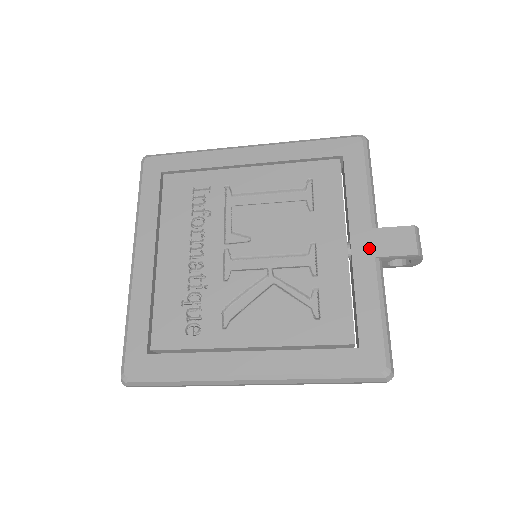
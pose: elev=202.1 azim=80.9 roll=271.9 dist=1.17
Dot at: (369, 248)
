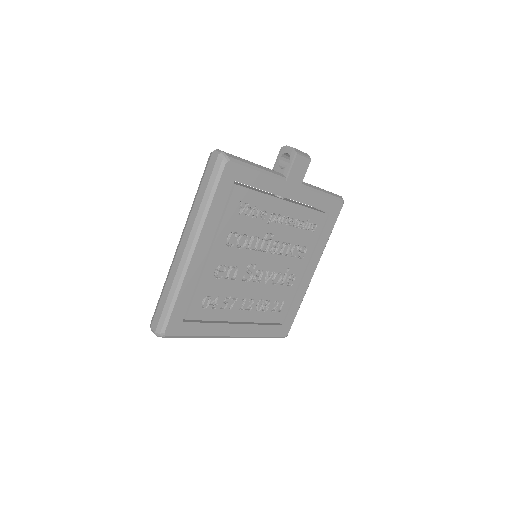
Dot at: occluded
